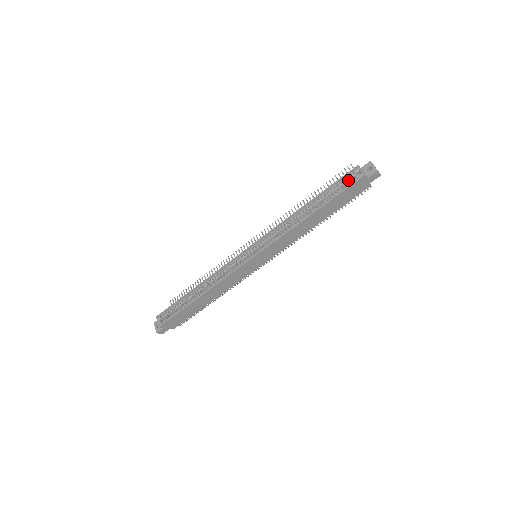
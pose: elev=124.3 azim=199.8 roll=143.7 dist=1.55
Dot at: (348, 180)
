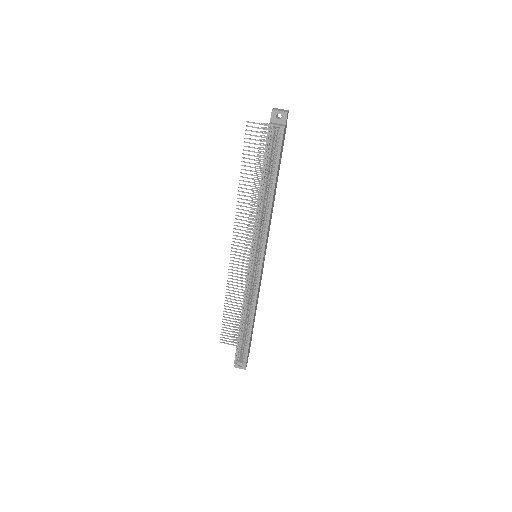
Dot at: (272, 142)
